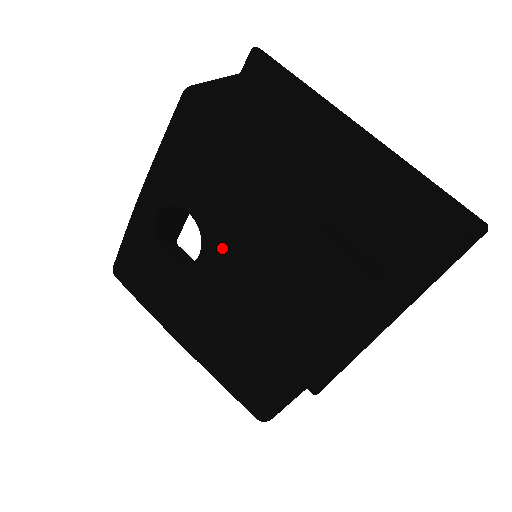
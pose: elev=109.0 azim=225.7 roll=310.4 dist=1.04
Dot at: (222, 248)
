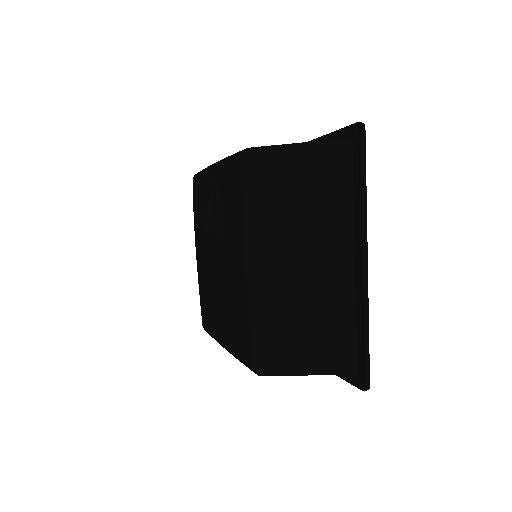
Dot at: (217, 249)
